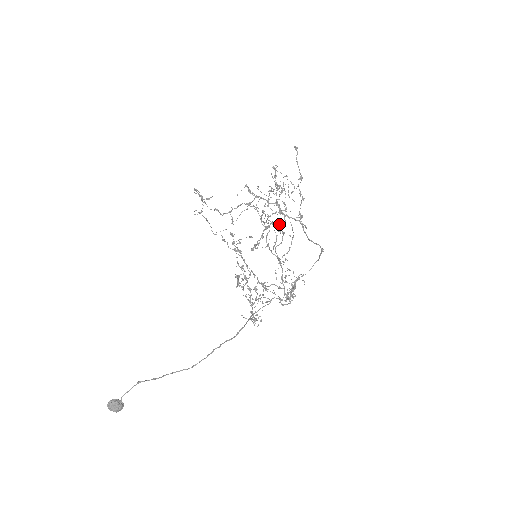
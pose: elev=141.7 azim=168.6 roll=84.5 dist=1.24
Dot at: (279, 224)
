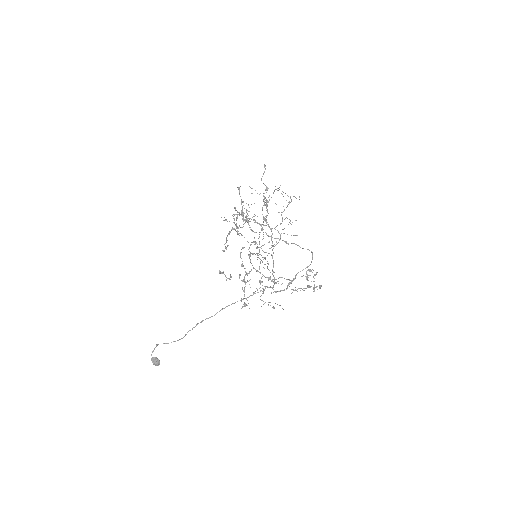
Dot at: occluded
